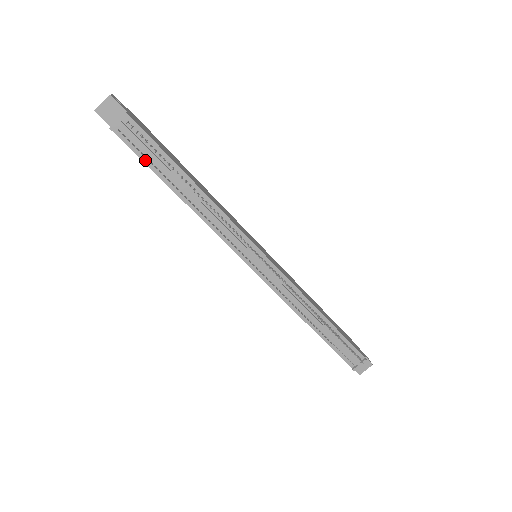
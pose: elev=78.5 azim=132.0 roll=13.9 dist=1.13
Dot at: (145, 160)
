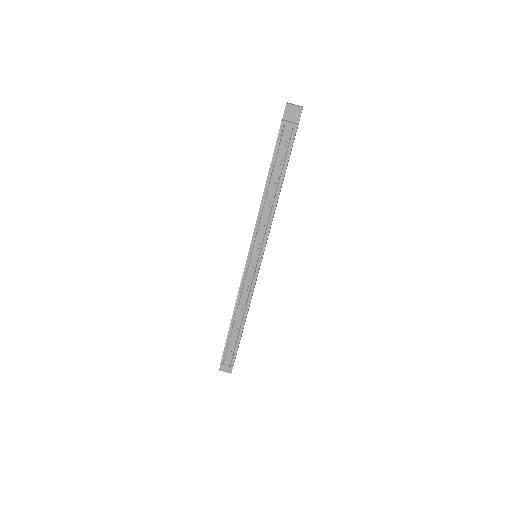
Dot at: (275, 153)
